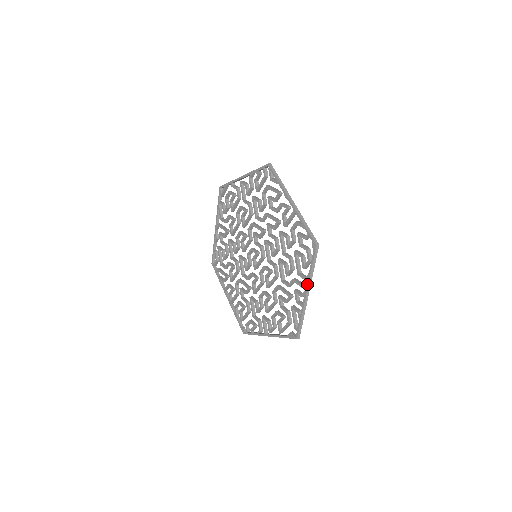
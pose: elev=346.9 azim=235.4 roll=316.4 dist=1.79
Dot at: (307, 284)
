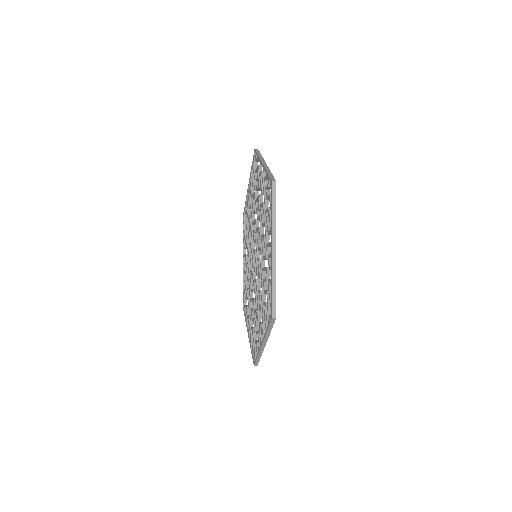
Dot at: (271, 235)
